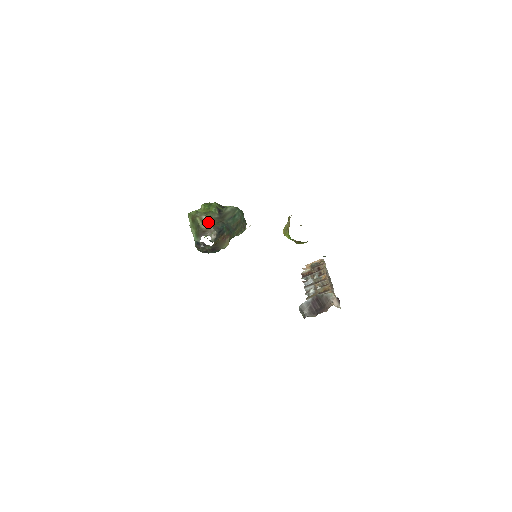
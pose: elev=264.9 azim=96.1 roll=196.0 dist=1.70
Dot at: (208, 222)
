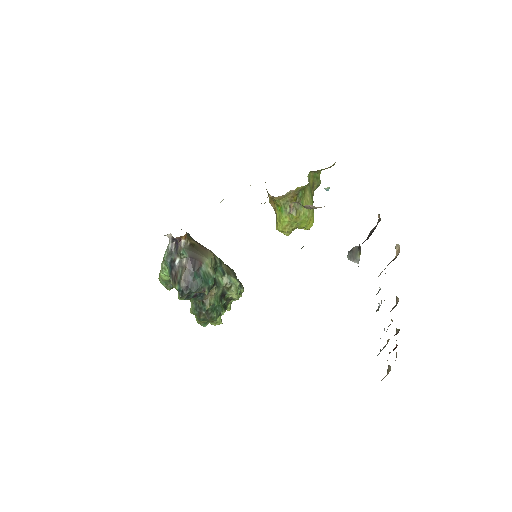
Dot at: occluded
